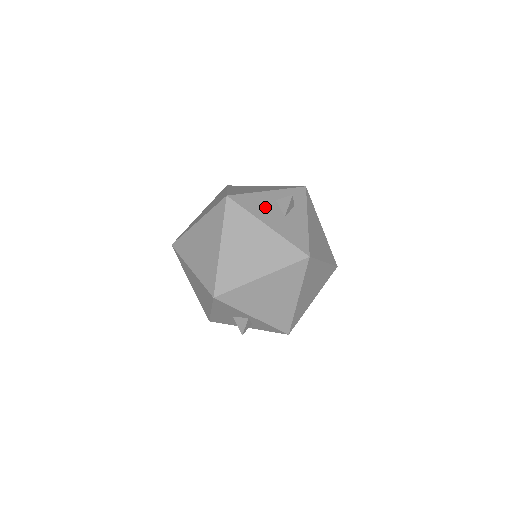
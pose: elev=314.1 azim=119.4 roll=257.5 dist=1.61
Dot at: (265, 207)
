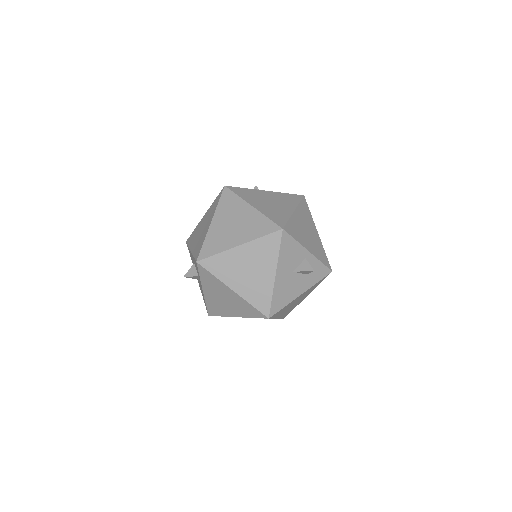
Dot at: occluded
